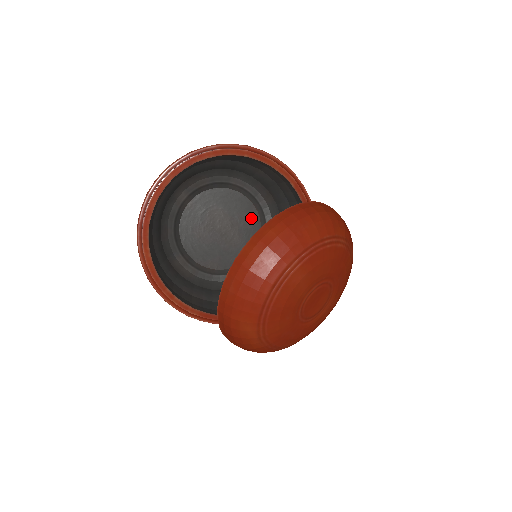
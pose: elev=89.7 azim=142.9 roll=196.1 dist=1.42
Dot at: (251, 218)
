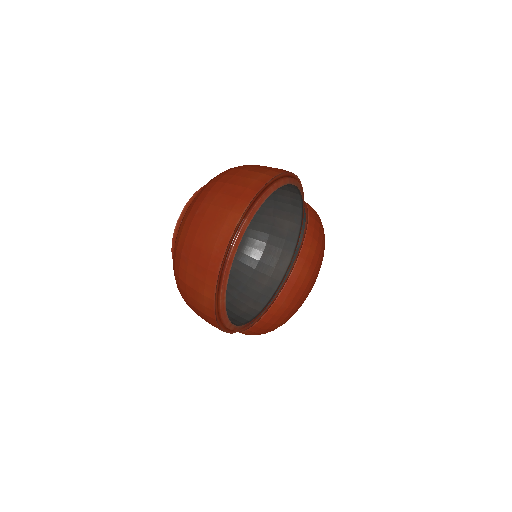
Dot at: occluded
